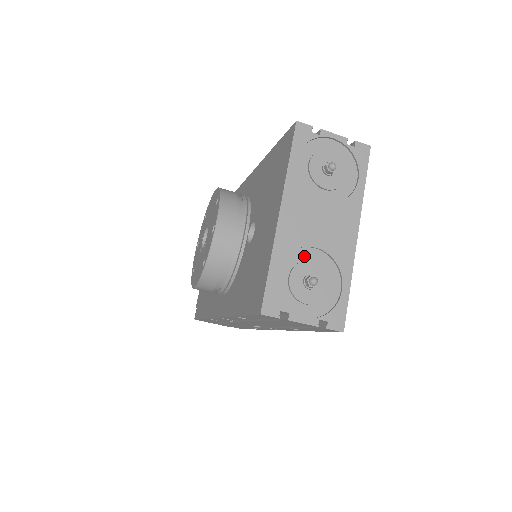
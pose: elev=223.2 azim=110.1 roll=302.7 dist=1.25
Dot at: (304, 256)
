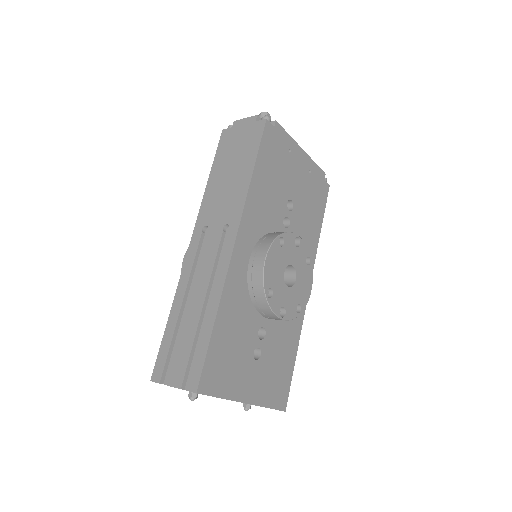
Dot at: occluded
